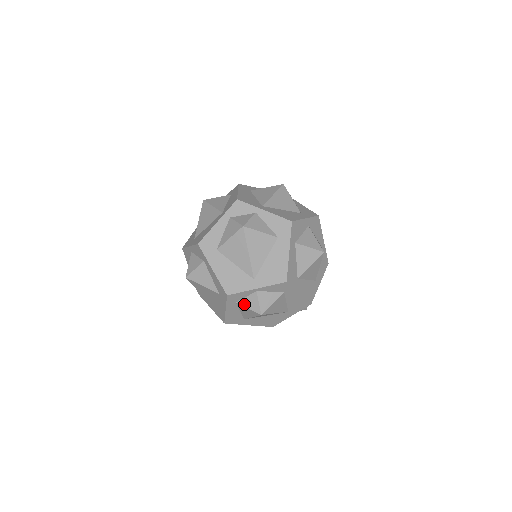
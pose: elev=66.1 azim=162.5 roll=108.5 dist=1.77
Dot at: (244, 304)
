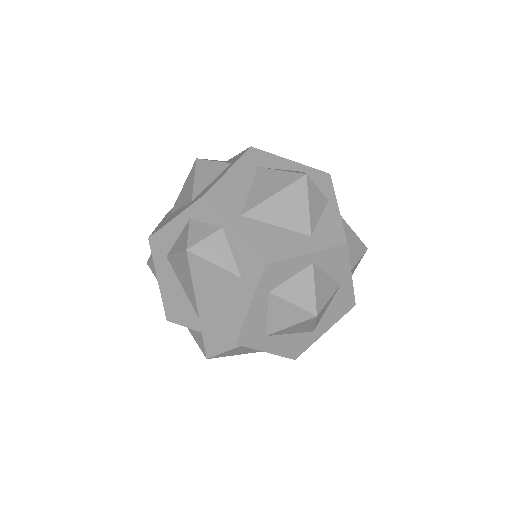
Dot at: (192, 334)
